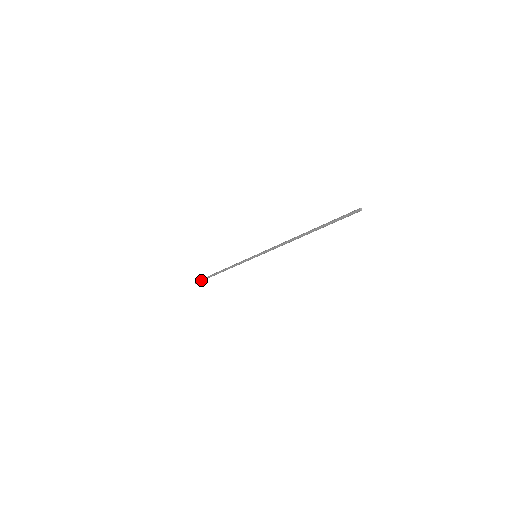
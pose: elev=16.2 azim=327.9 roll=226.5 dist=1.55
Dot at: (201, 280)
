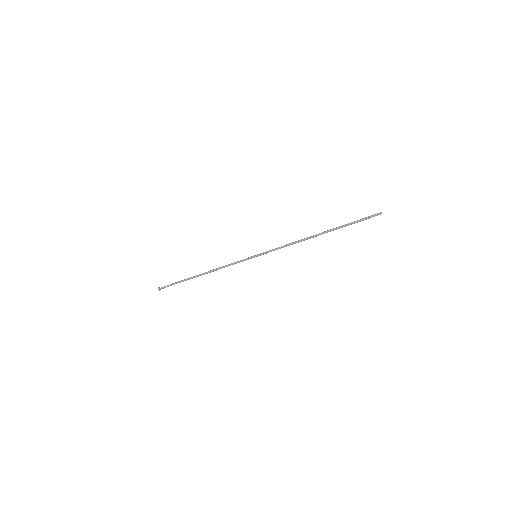
Dot at: (168, 286)
